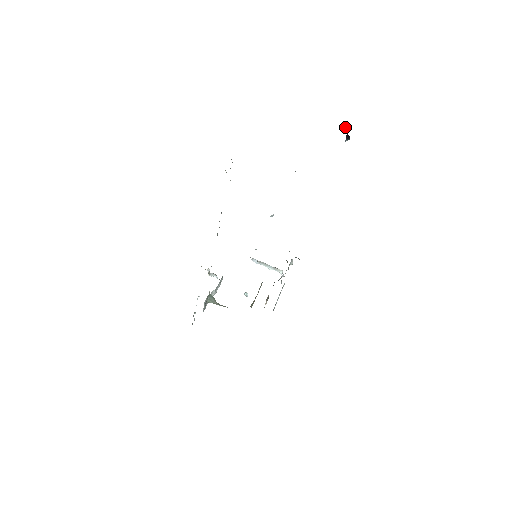
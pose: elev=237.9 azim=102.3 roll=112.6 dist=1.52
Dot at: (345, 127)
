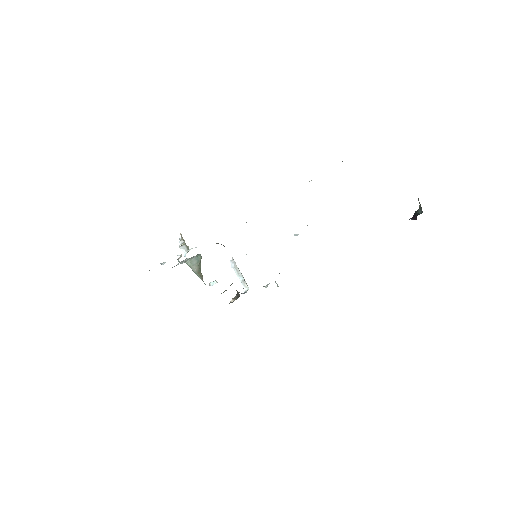
Dot at: (416, 211)
